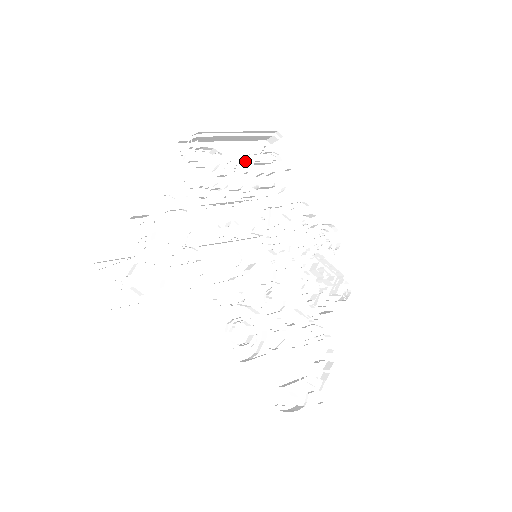
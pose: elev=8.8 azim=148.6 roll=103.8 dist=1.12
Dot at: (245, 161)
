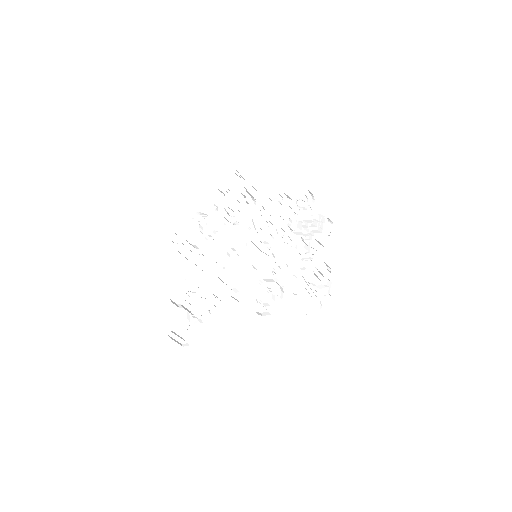
Dot at: (218, 209)
